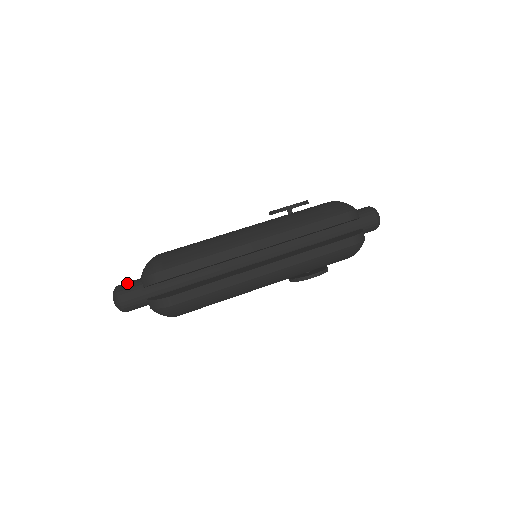
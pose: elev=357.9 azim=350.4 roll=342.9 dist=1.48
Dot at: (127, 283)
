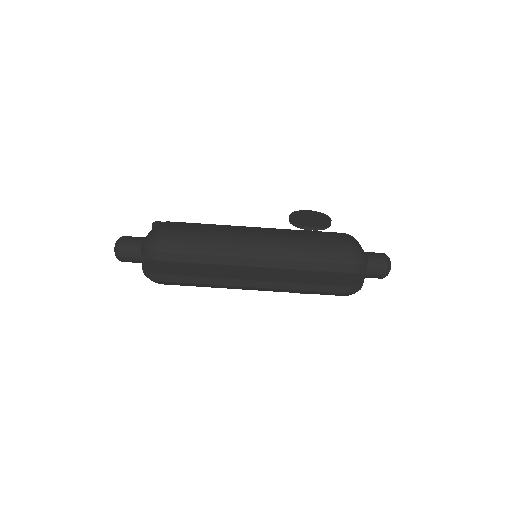
Dot at: (130, 240)
